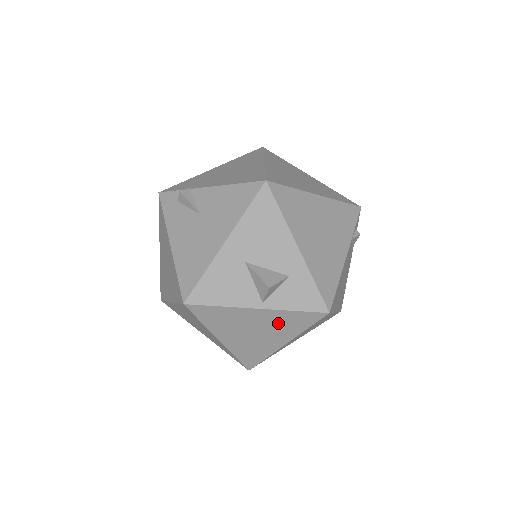
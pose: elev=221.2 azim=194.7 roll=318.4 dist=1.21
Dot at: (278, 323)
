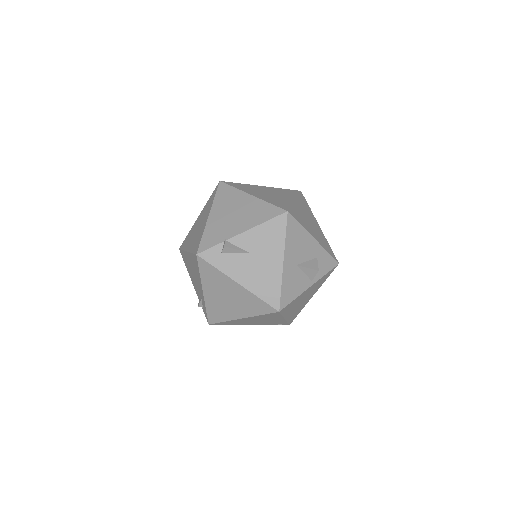
Dot at: (316, 287)
